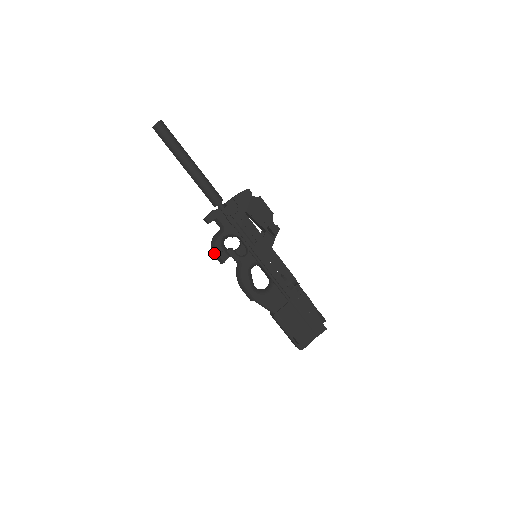
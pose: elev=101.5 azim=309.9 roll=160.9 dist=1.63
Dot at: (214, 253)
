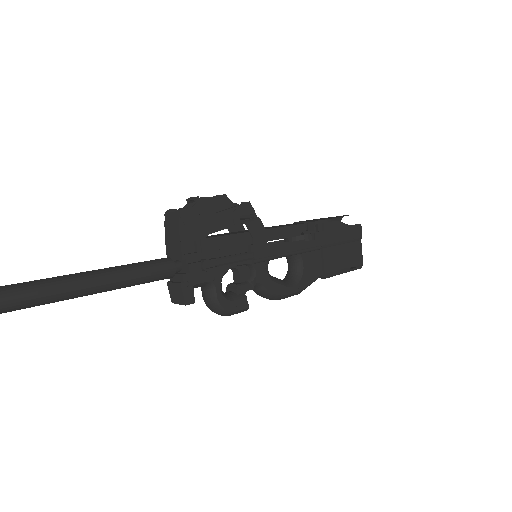
Dot at: (230, 315)
